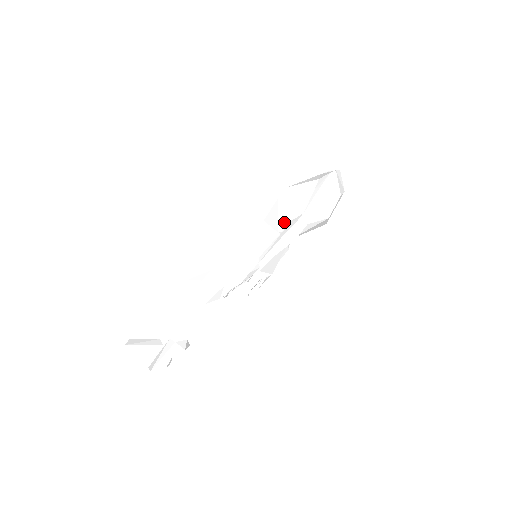
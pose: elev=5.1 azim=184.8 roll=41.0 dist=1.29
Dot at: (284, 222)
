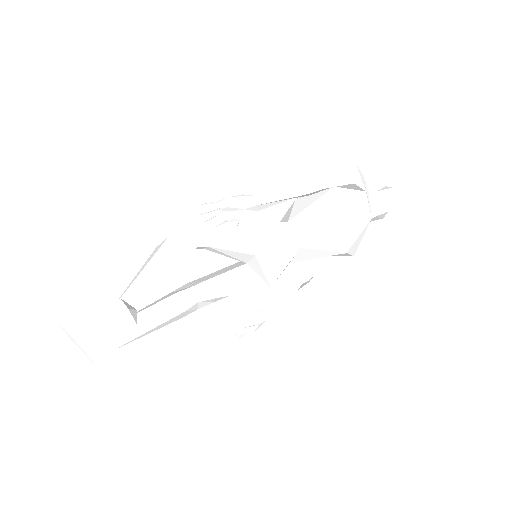
Dot at: (297, 212)
